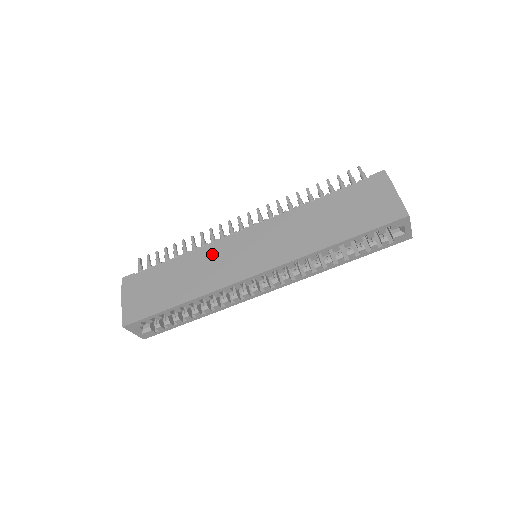
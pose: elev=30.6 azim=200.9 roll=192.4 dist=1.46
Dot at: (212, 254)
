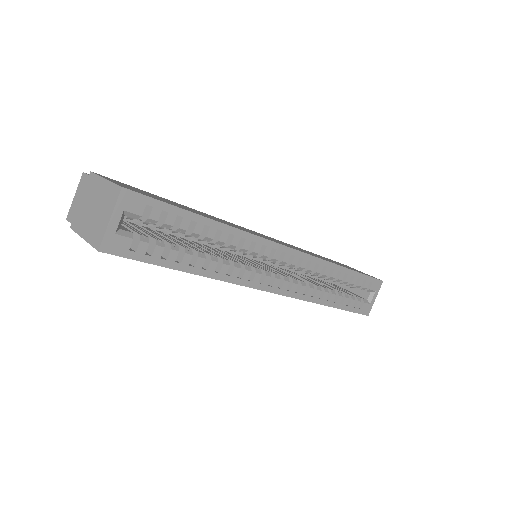
Dot at: (223, 220)
